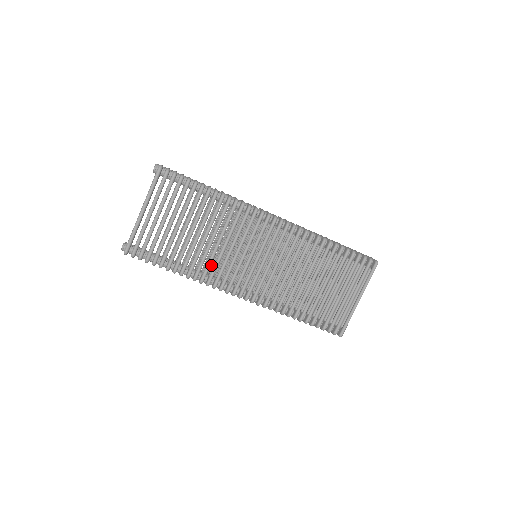
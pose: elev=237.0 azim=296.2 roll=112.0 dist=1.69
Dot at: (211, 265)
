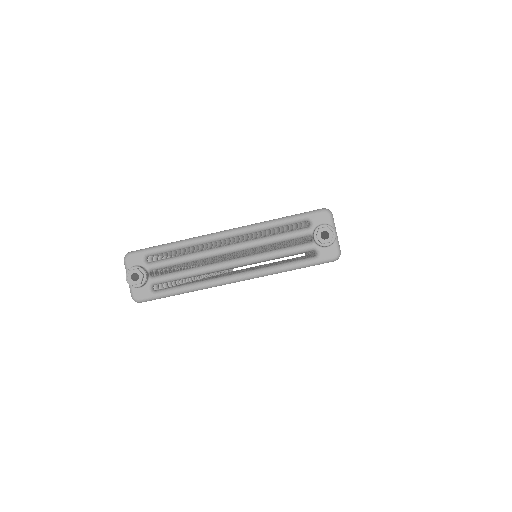
Dot at: occluded
